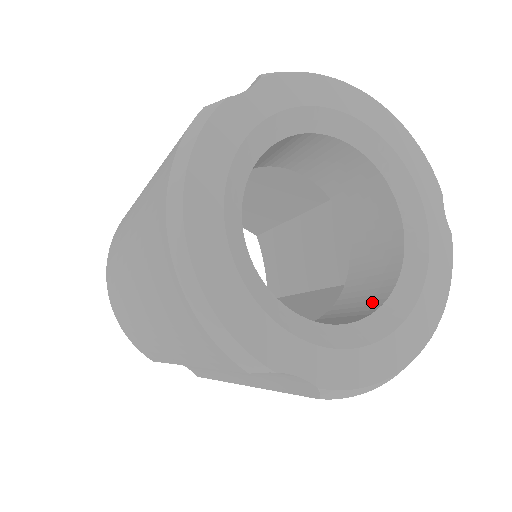
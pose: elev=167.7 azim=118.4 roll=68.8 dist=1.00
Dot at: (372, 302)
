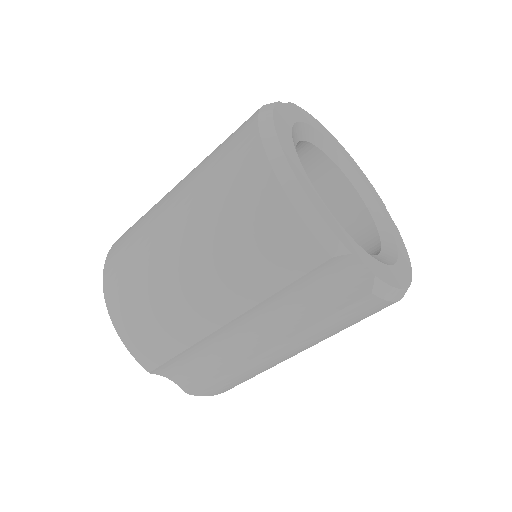
Dot at: occluded
